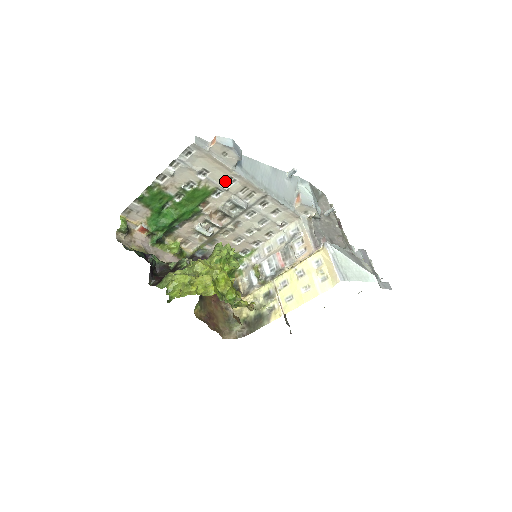
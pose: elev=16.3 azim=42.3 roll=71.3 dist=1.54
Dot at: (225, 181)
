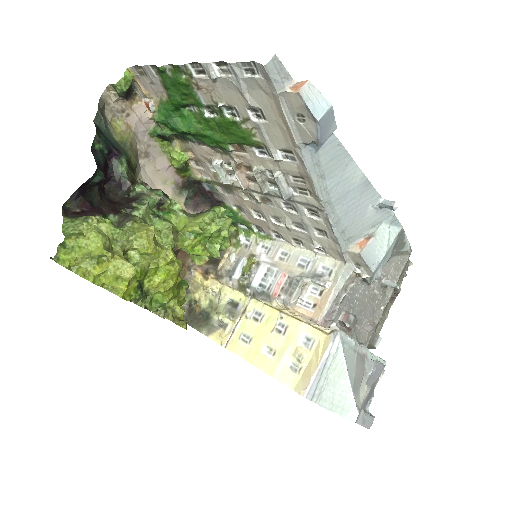
Dot at: (281, 148)
